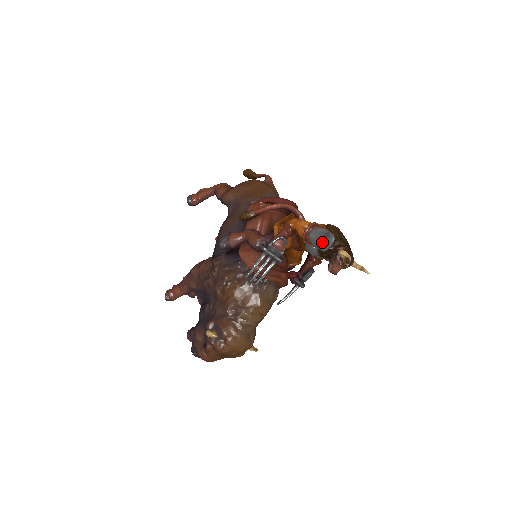
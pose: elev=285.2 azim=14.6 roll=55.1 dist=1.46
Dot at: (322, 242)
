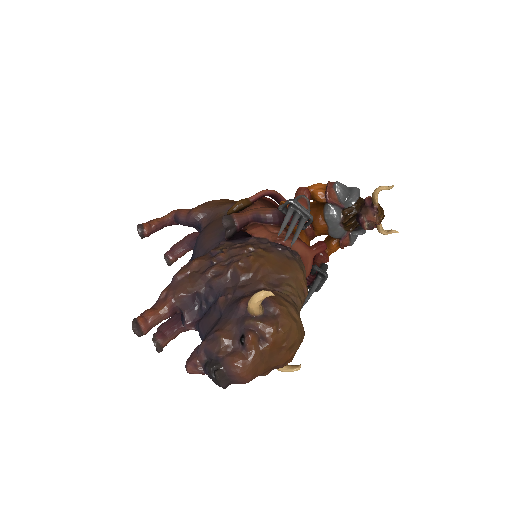
Dot at: (349, 194)
